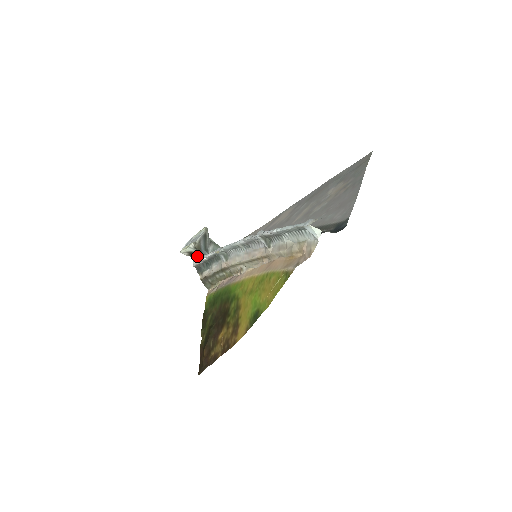
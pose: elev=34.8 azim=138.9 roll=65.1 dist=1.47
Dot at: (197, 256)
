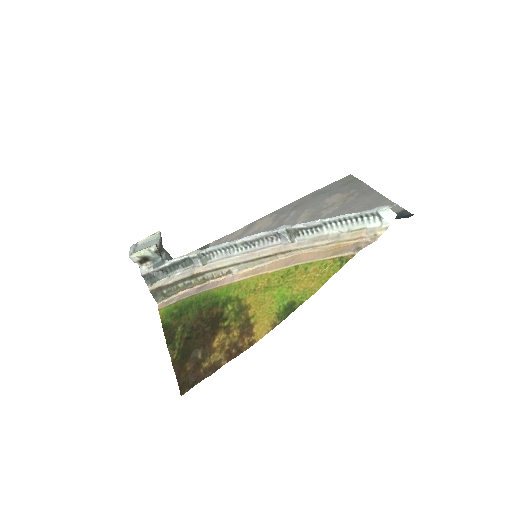
Dot at: (151, 263)
